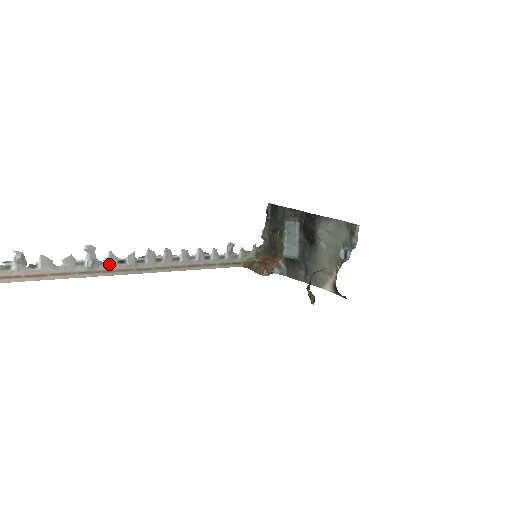
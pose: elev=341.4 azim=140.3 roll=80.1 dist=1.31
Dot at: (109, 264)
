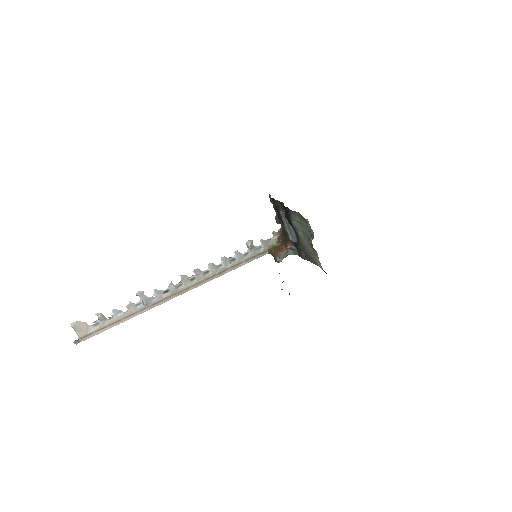
Dot at: (158, 297)
